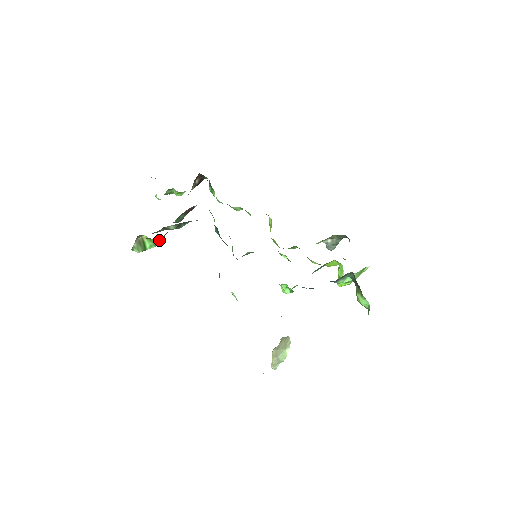
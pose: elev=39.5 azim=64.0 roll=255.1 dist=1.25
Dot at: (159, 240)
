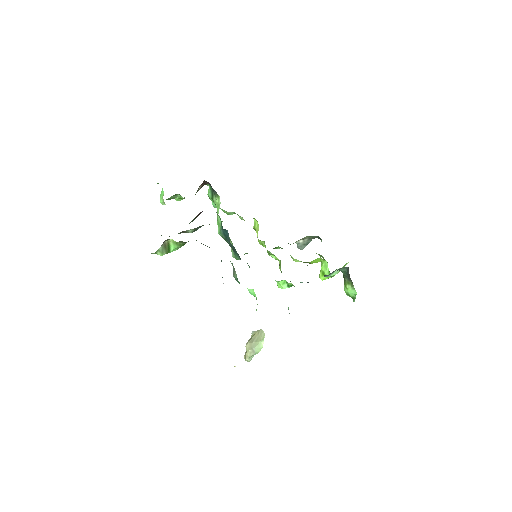
Dot at: occluded
